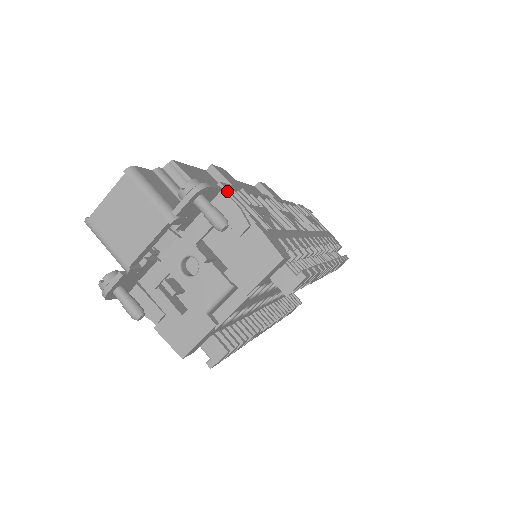
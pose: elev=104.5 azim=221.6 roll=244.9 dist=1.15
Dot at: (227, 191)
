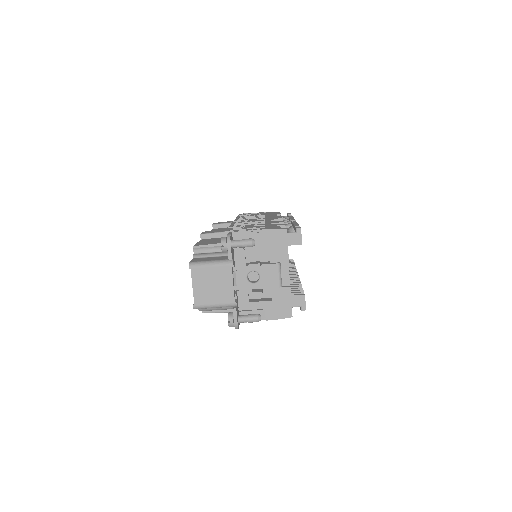
Dot at: (232, 231)
